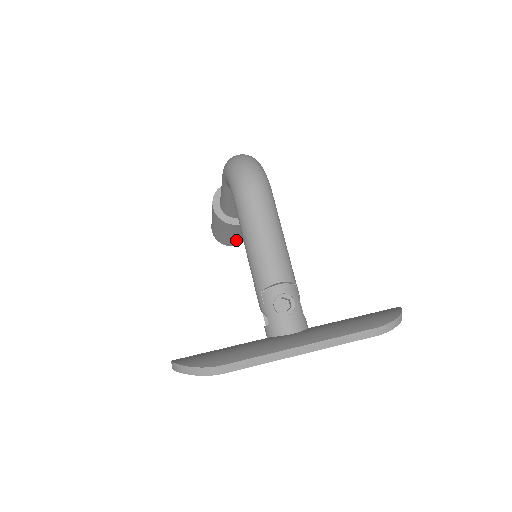
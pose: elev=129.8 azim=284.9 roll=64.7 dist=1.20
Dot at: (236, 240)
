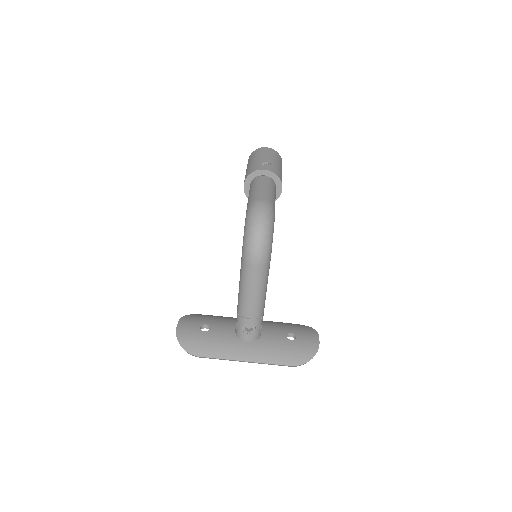
Dot at: occluded
